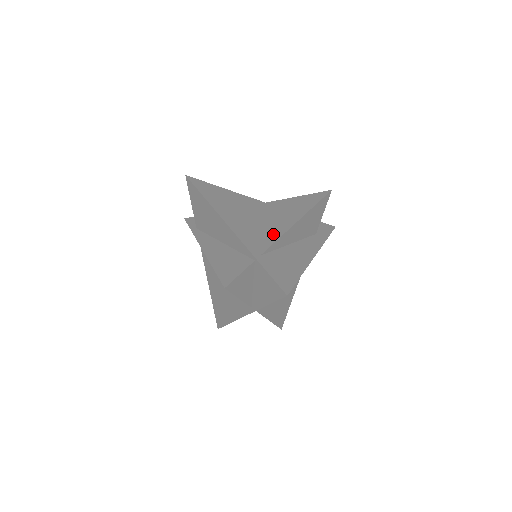
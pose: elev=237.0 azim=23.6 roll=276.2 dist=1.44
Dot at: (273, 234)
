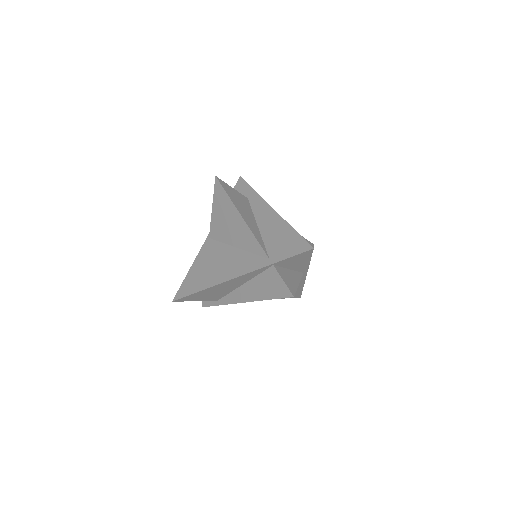
Dot at: (249, 241)
